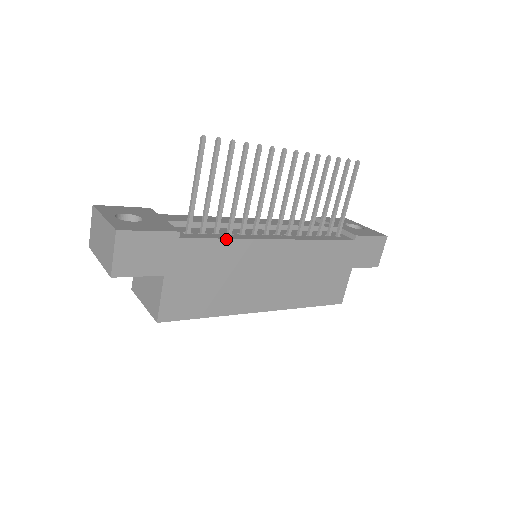
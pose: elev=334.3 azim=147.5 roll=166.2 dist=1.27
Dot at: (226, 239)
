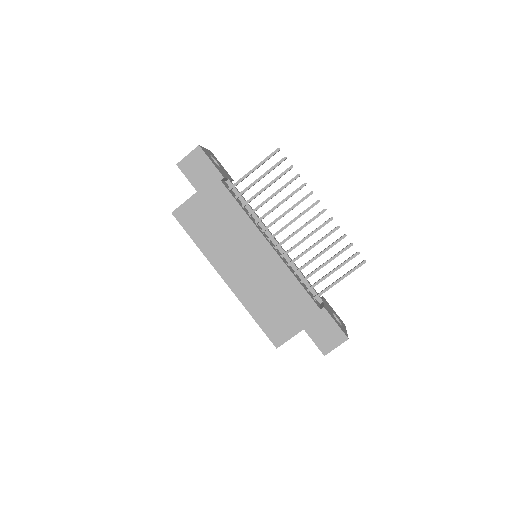
Dot at: (242, 209)
